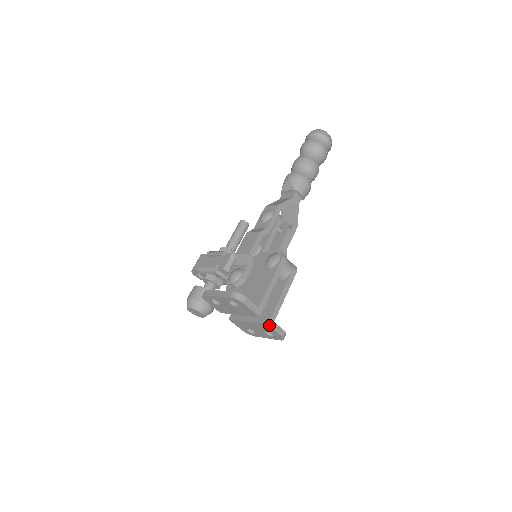
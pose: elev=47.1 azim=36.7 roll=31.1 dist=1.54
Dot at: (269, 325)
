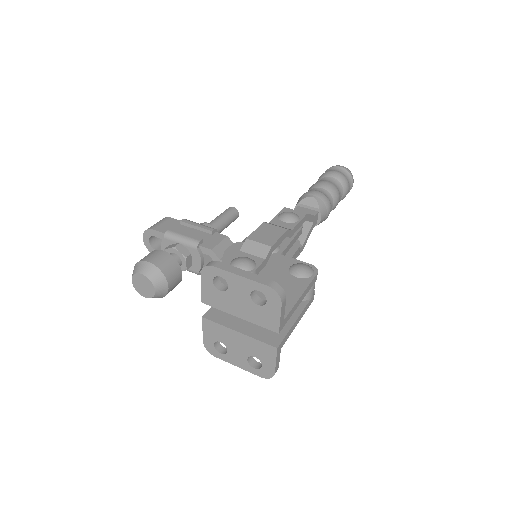
Dot at: (277, 350)
